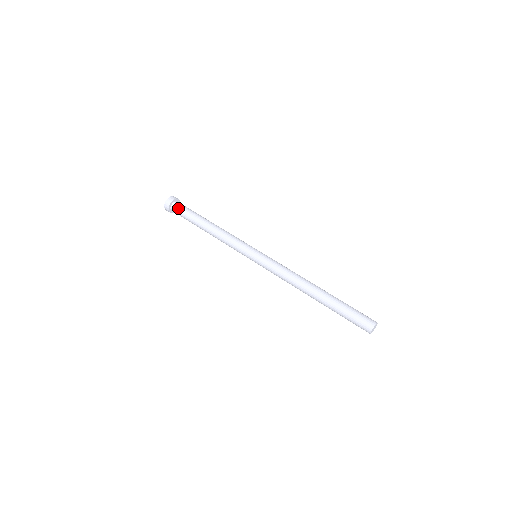
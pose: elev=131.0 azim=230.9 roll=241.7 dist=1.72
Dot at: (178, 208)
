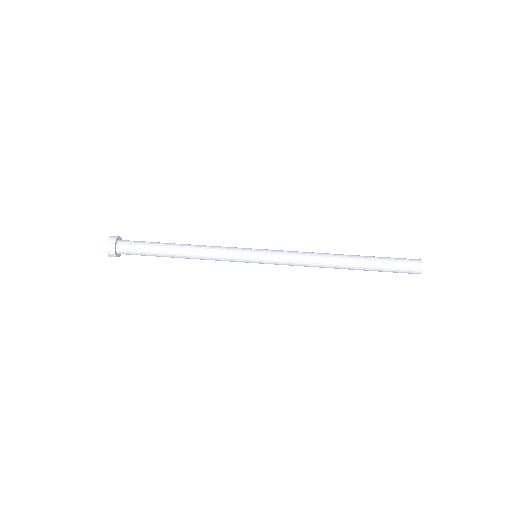
Dot at: (129, 241)
